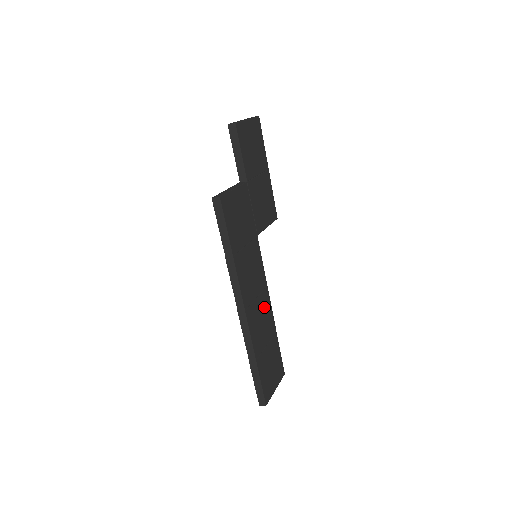
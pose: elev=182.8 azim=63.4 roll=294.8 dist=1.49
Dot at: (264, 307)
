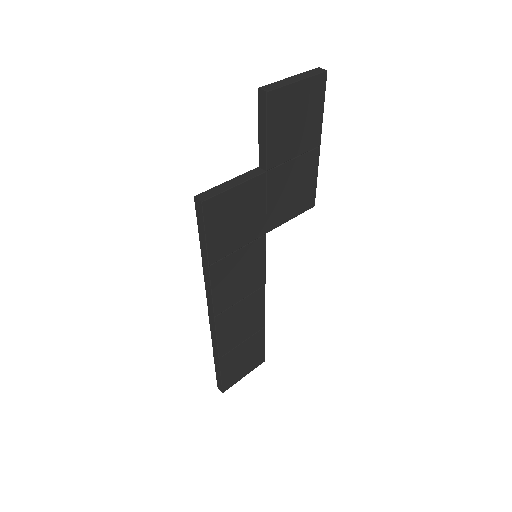
Dot at: (251, 307)
